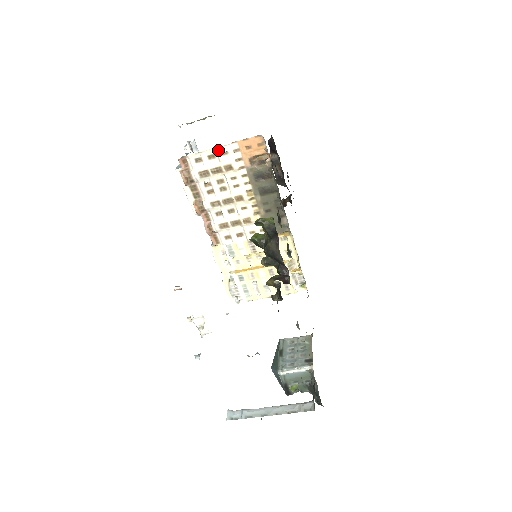
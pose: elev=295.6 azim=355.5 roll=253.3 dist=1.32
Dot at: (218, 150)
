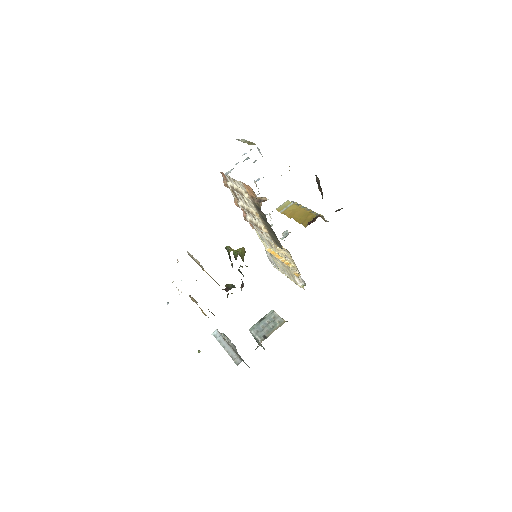
Dot at: (235, 180)
